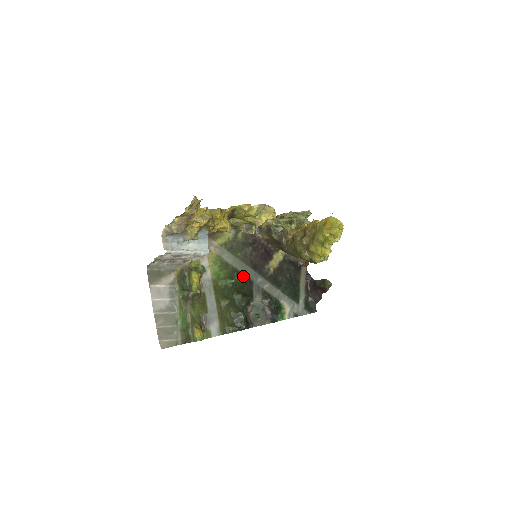
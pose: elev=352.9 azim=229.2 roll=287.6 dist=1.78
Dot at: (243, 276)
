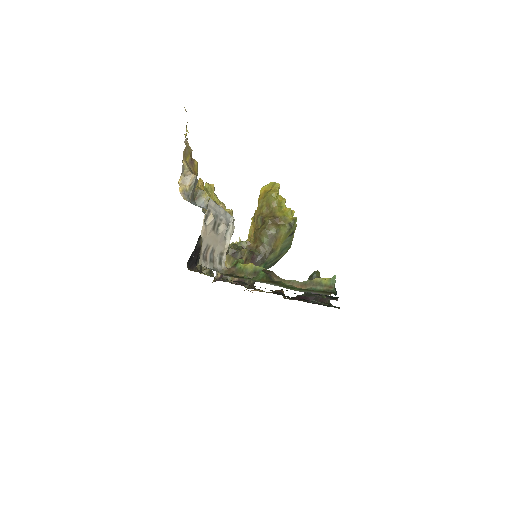
Dot at: occluded
